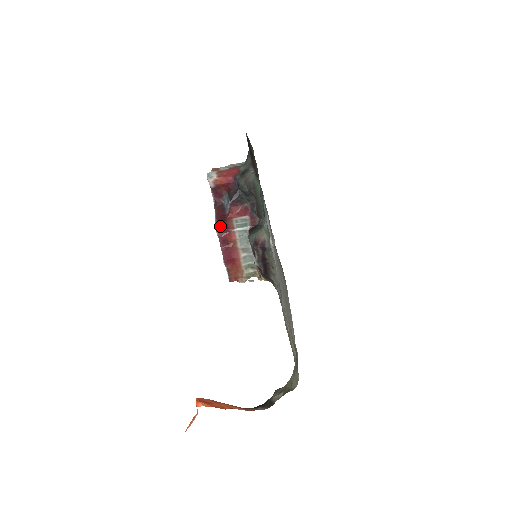
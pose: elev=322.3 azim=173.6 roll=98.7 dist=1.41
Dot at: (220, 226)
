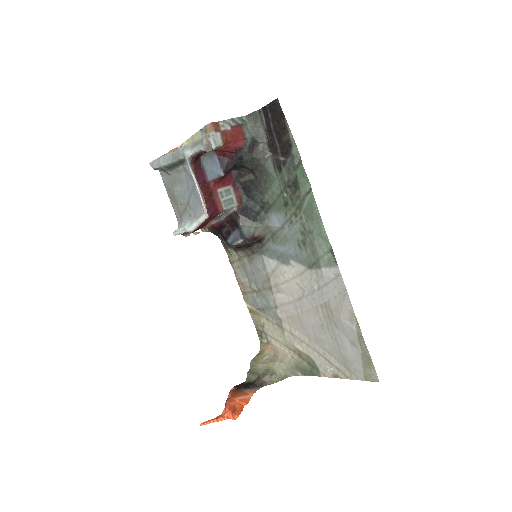
Dot at: (209, 205)
